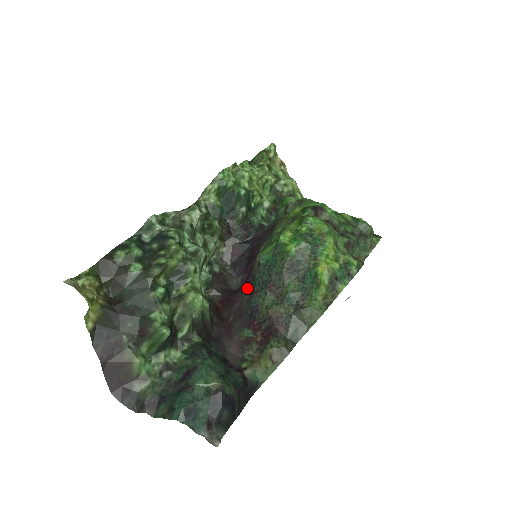
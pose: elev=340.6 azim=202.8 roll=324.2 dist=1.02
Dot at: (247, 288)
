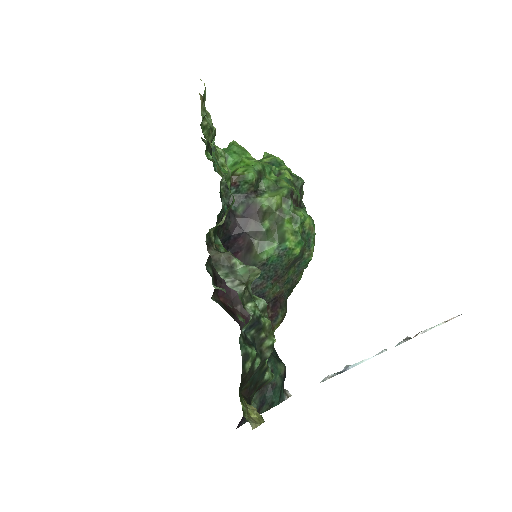
Dot at: occluded
